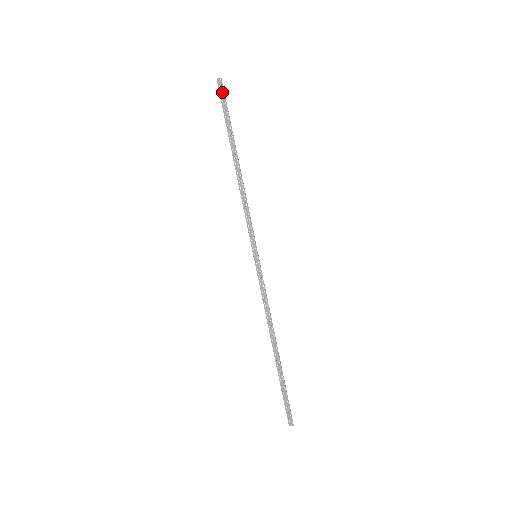
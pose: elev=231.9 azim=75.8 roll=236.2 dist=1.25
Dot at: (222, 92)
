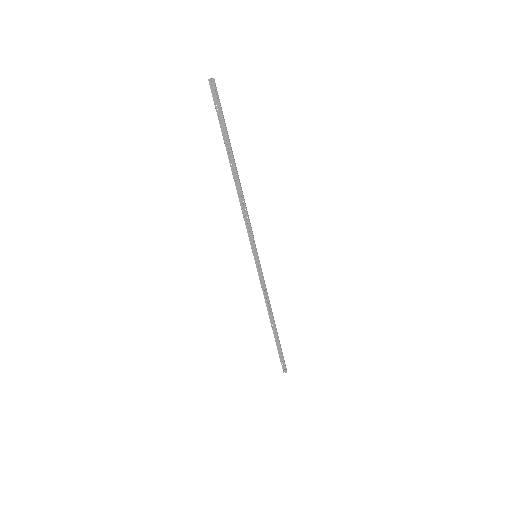
Dot at: (216, 96)
